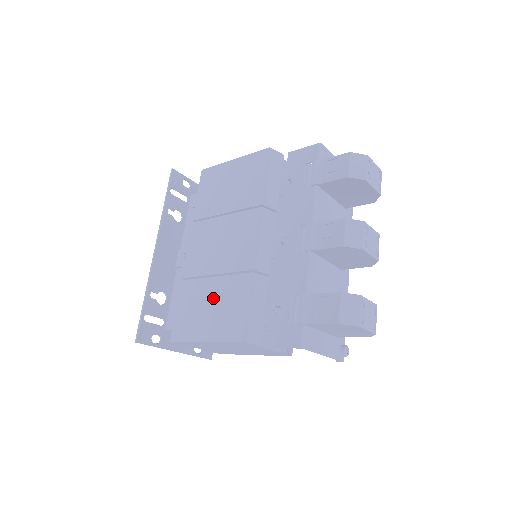
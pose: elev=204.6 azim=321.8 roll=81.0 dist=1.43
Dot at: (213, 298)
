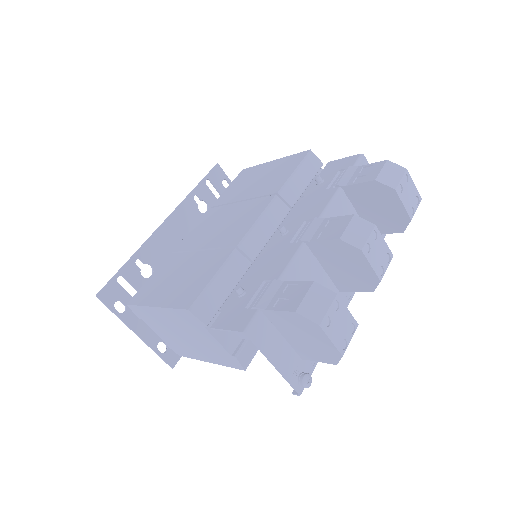
Dot at: (186, 269)
